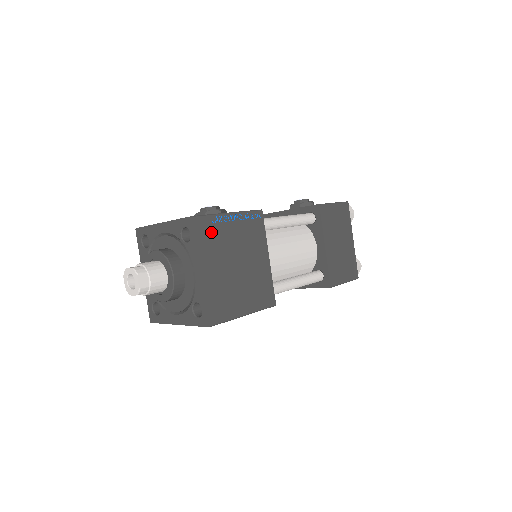
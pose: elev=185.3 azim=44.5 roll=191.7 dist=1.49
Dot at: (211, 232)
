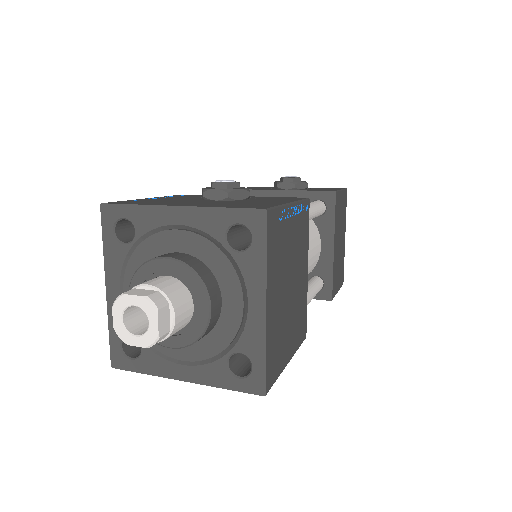
Dot at: (277, 236)
